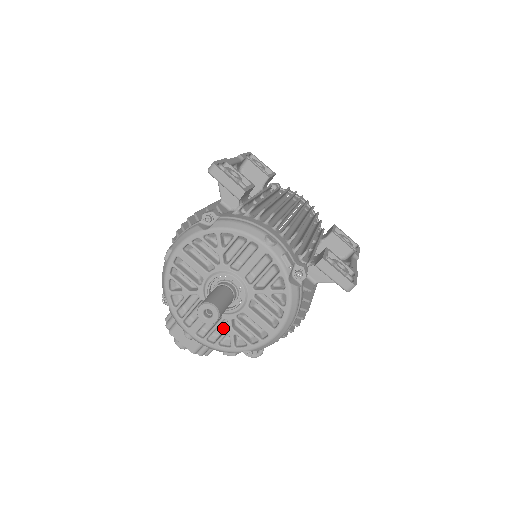
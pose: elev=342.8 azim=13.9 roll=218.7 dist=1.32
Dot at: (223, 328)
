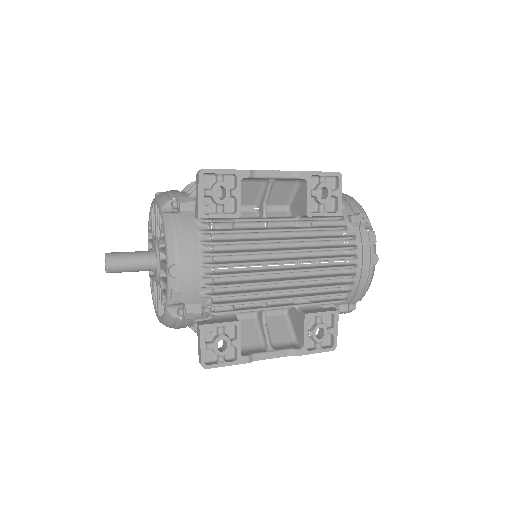
Dot at: occluded
